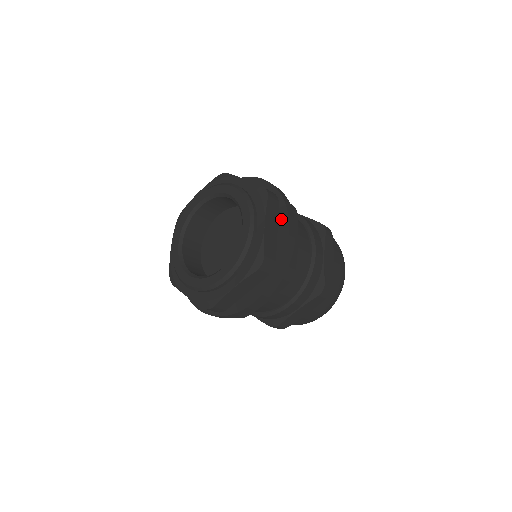
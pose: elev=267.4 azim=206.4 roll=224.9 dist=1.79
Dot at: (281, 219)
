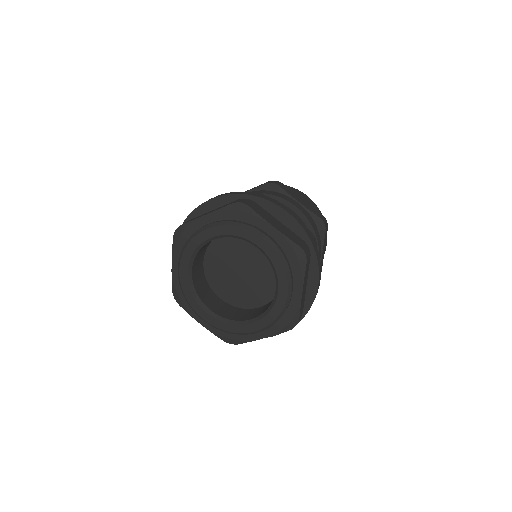
Dot at: (269, 210)
